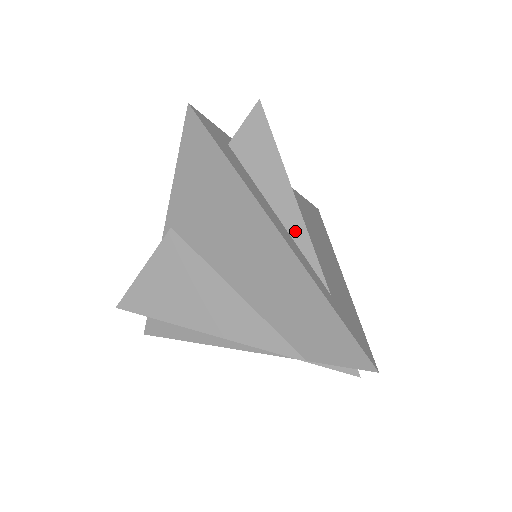
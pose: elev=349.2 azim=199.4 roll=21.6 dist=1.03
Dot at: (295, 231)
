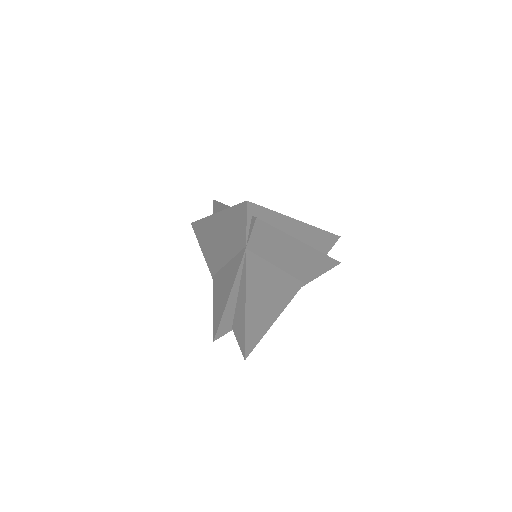
Dot at: occluded
